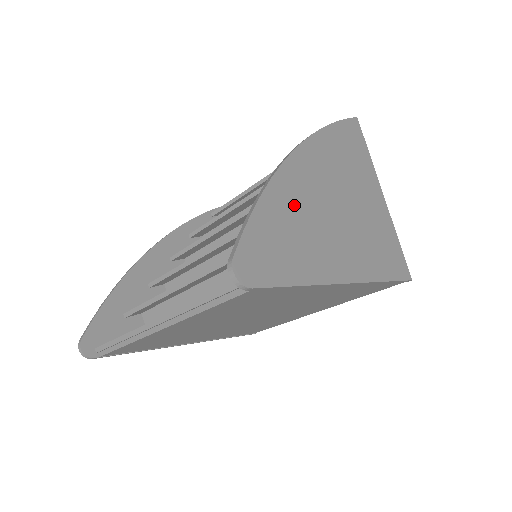
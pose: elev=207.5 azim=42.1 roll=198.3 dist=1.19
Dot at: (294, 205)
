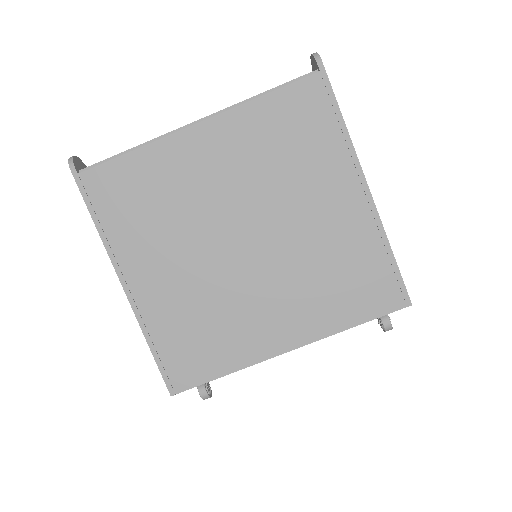
Dot at: occluded
